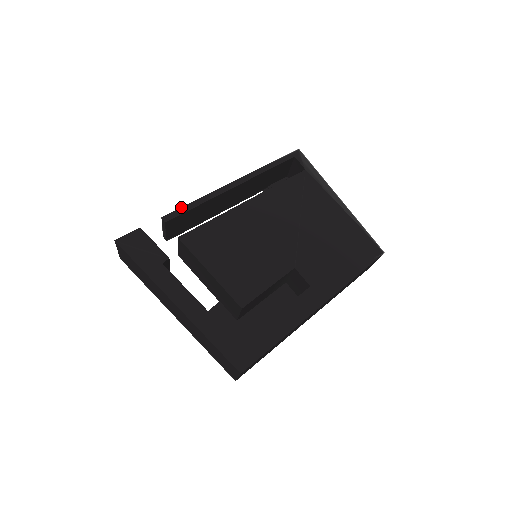
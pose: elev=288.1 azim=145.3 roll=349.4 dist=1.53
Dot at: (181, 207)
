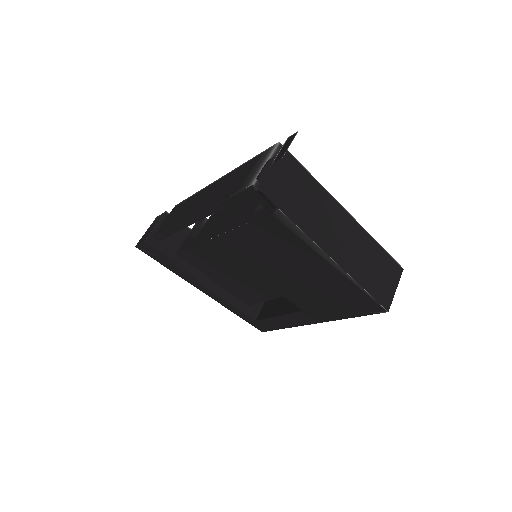
Dot at: (161, 232)
